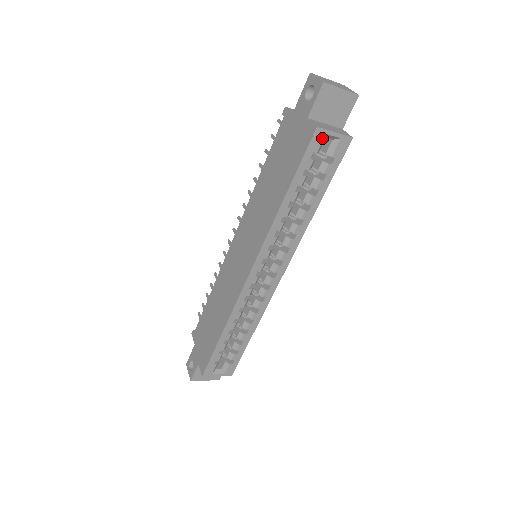
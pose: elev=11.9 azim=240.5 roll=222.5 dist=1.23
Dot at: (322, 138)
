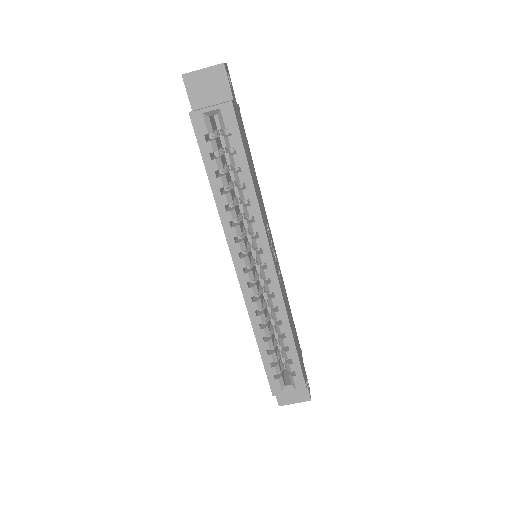
Dot at: (202, 119)
